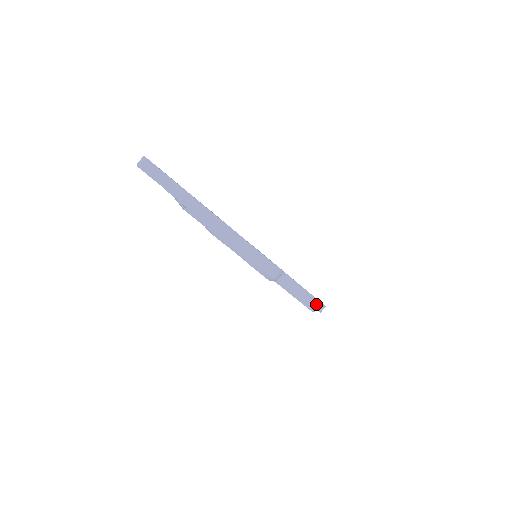
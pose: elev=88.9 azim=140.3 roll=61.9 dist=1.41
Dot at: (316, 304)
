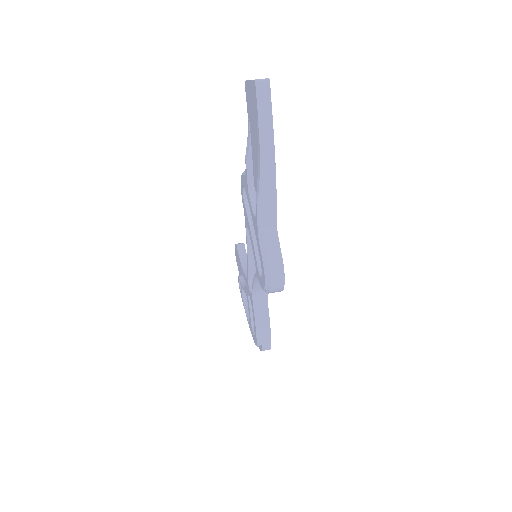
Dot at: (266, 341)
